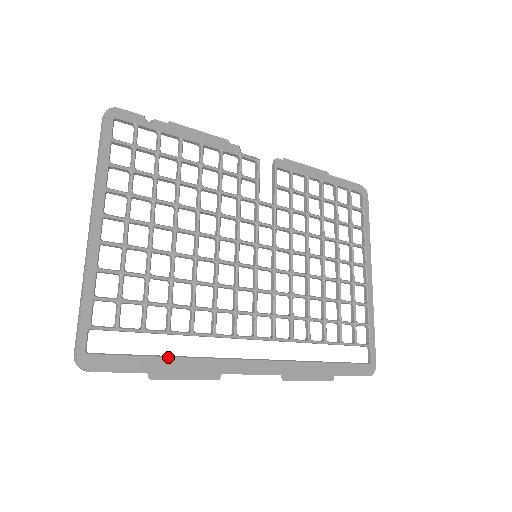
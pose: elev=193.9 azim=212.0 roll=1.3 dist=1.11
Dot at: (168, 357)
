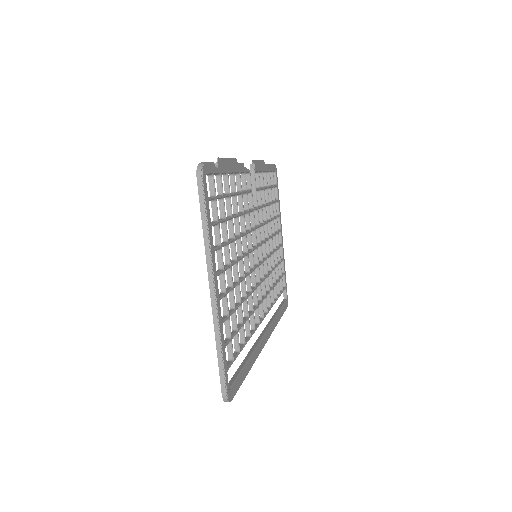
Dot at: (248, 362)
